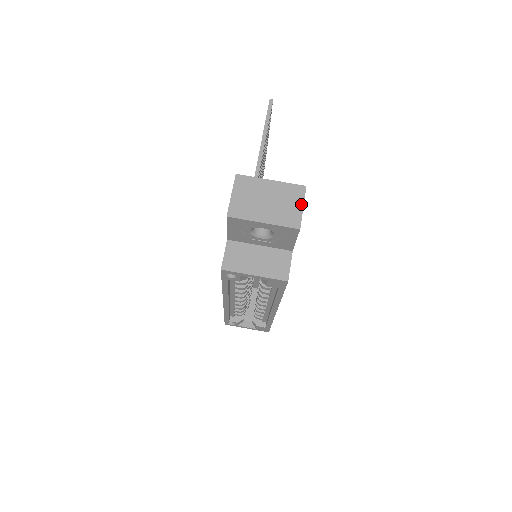
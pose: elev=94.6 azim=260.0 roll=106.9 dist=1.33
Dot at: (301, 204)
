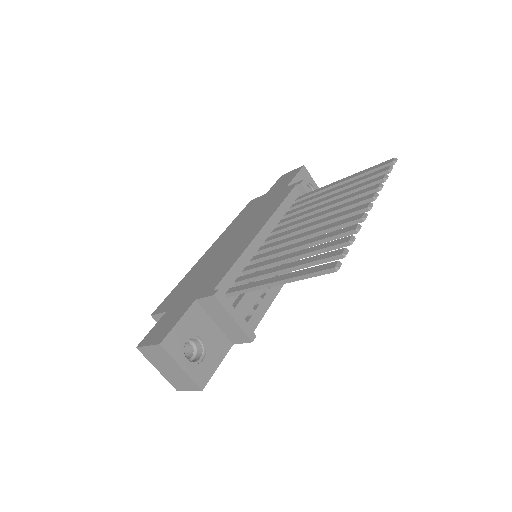
Dot at: (189, 389)
